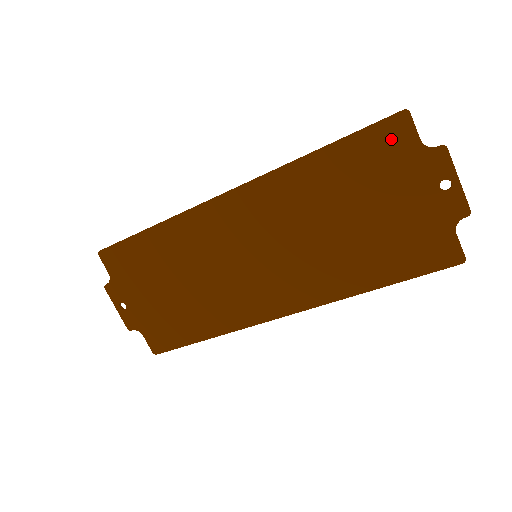
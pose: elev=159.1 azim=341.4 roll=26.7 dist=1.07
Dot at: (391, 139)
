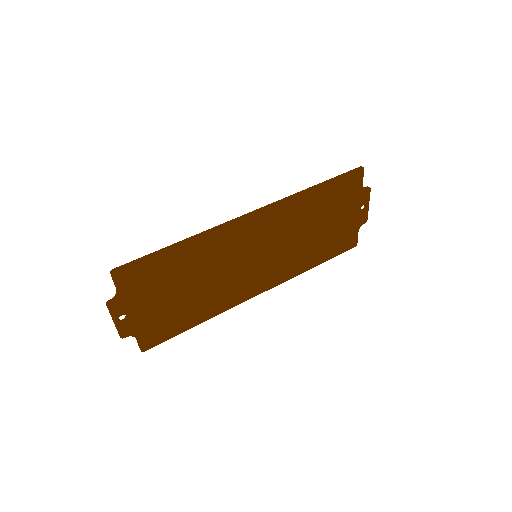
Dot at: (352, 182)
